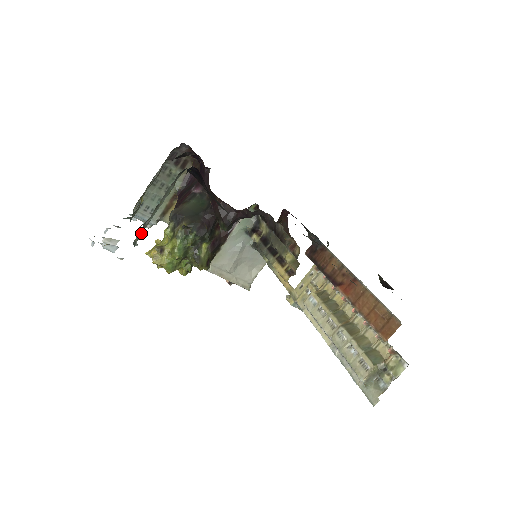
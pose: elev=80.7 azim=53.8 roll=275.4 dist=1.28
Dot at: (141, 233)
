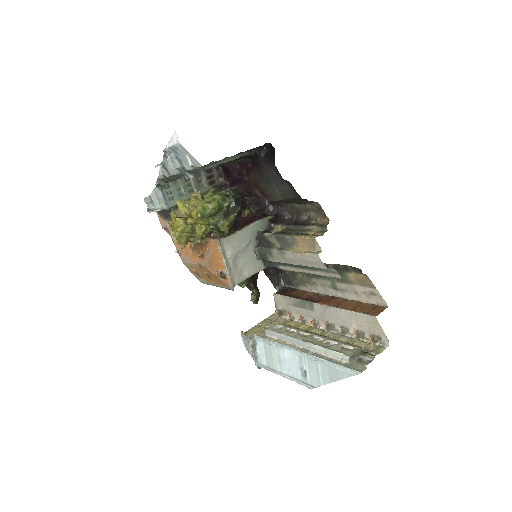
Dot at: (202, 170)
